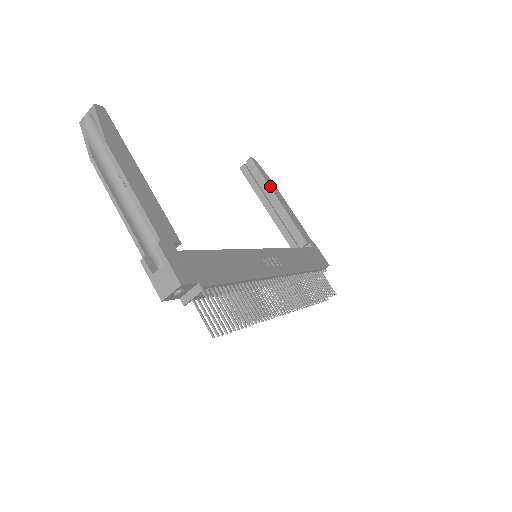
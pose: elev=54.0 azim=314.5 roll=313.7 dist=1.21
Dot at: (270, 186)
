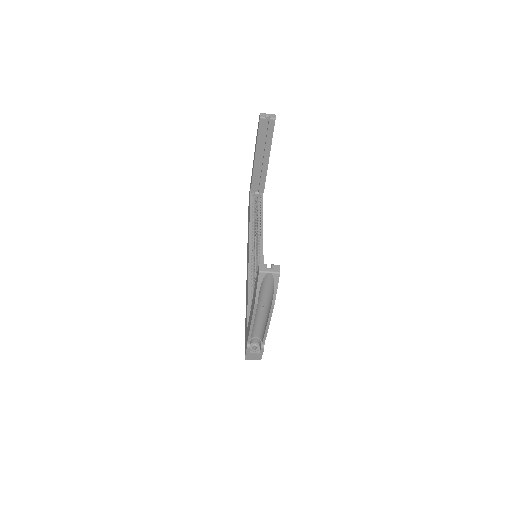
Dot at: occluded
